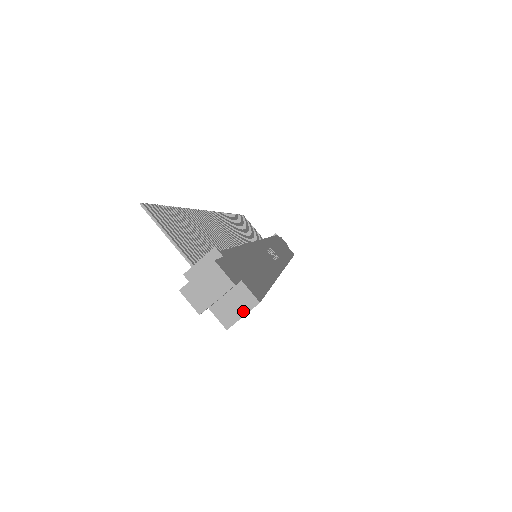
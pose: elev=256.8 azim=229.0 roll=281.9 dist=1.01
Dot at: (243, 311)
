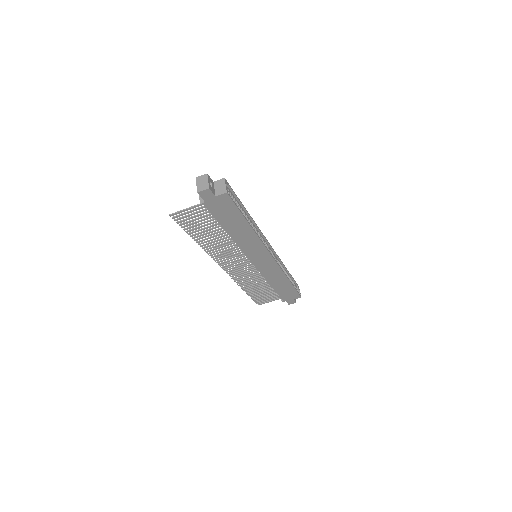
Dot at: (224, 184)
